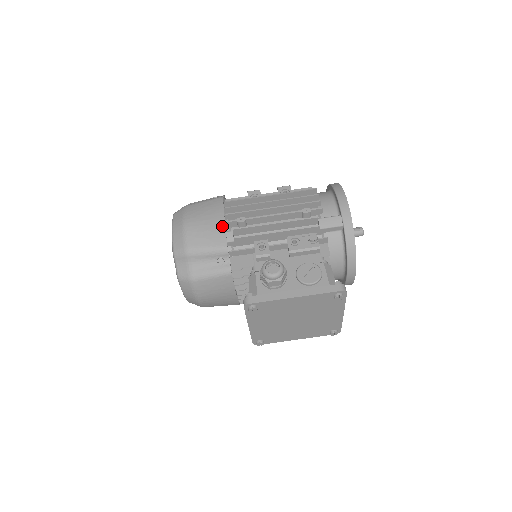
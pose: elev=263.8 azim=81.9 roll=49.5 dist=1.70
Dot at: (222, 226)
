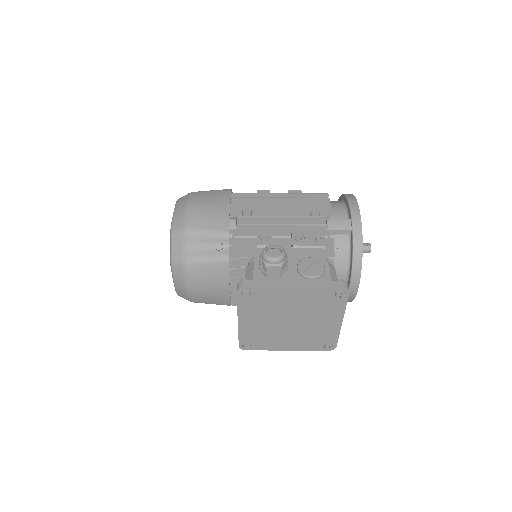
Dot at: (226, 212)
